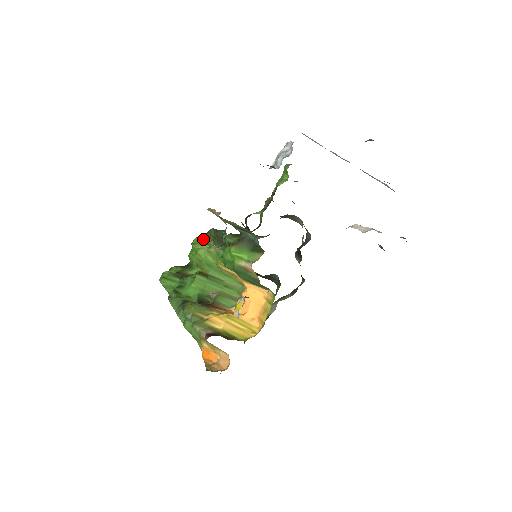
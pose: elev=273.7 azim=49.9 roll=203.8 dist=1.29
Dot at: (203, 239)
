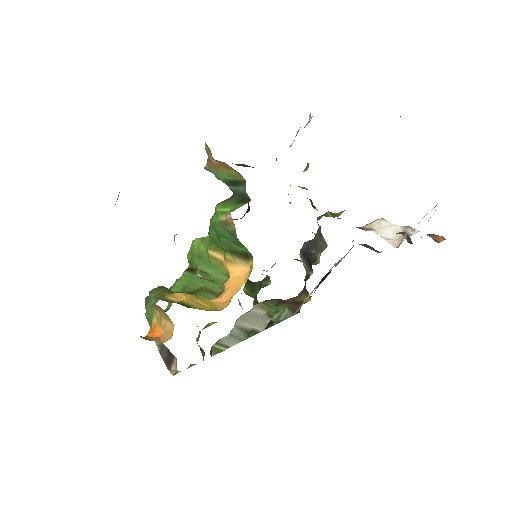
Dot at: occluded
